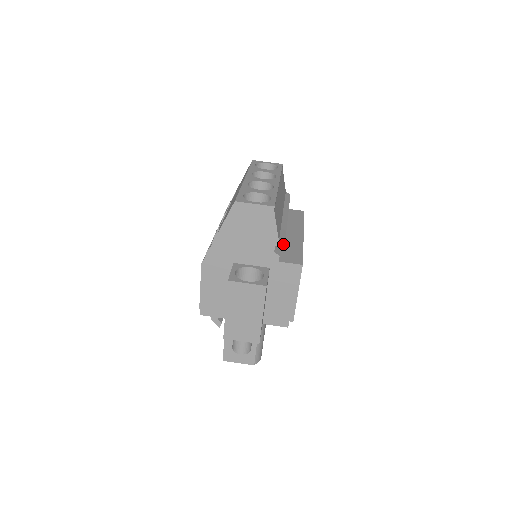
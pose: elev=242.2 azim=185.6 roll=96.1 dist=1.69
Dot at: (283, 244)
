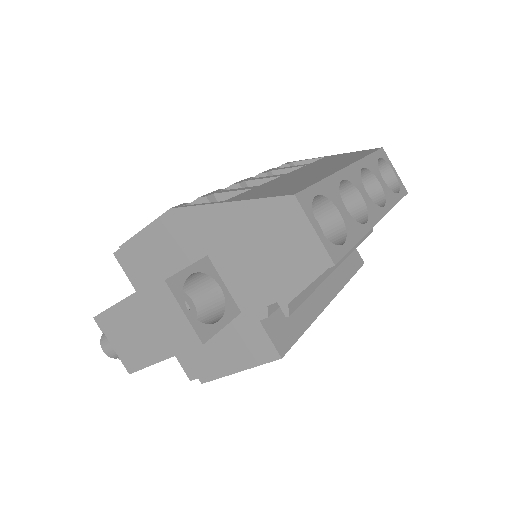
Dot at: (288, 313)
